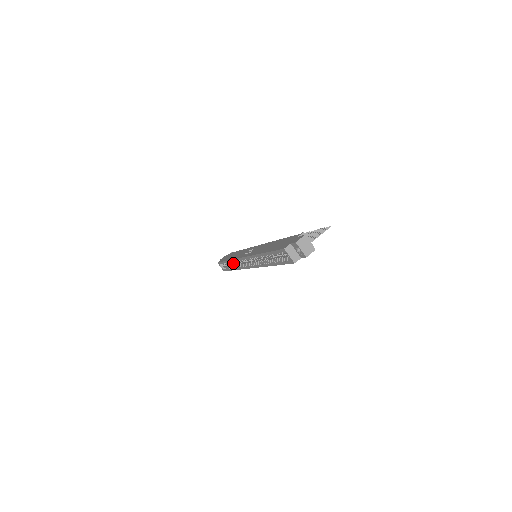
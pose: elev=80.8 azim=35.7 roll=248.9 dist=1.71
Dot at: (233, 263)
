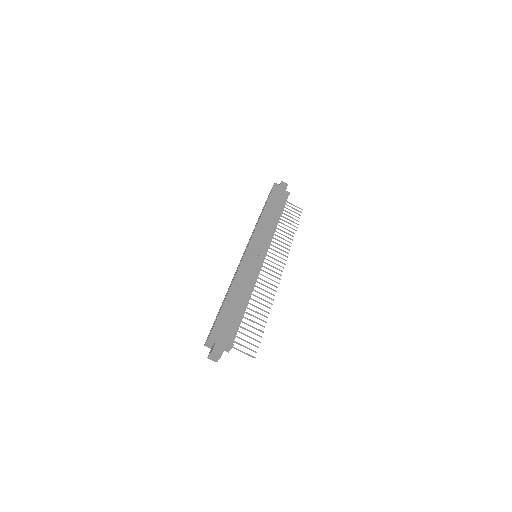
Dot at: occluded
